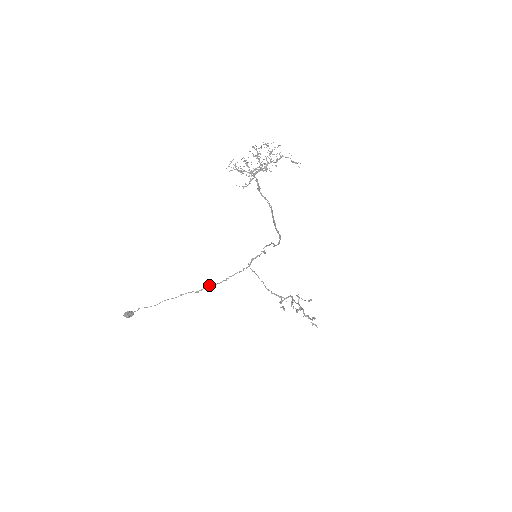
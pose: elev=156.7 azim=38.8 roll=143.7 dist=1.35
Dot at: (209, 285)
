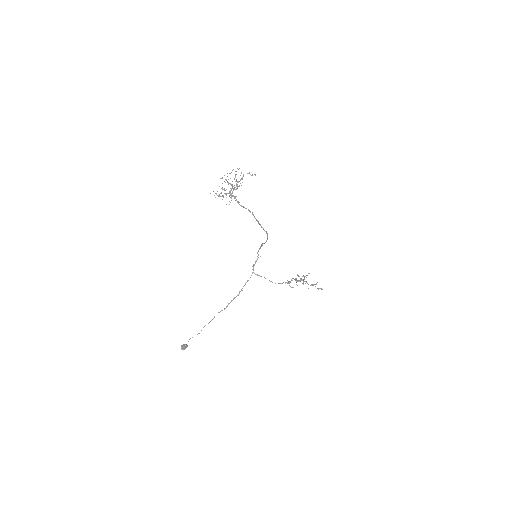
Dot at: (231, 300)
